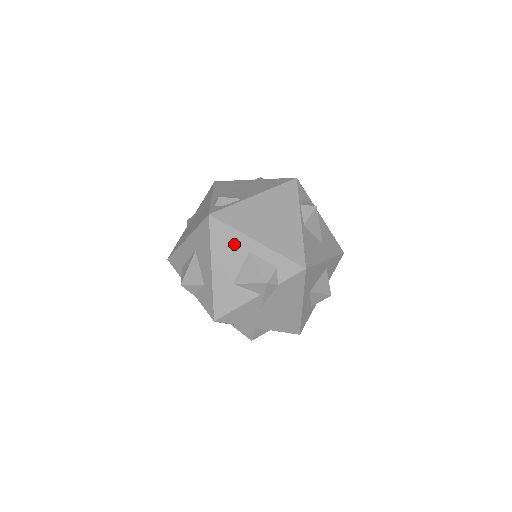
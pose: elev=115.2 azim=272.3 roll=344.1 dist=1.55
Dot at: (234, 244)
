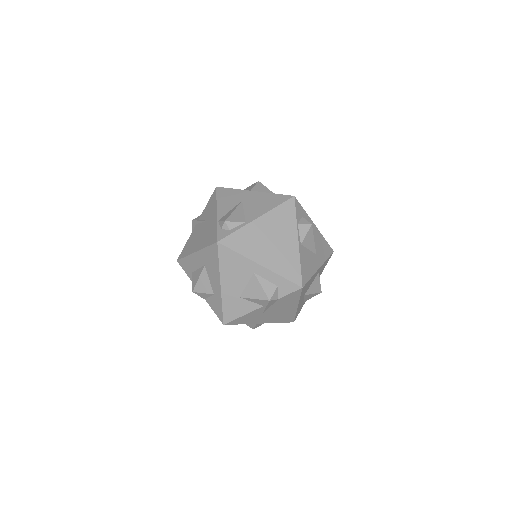
Dot at: (240, 266)
